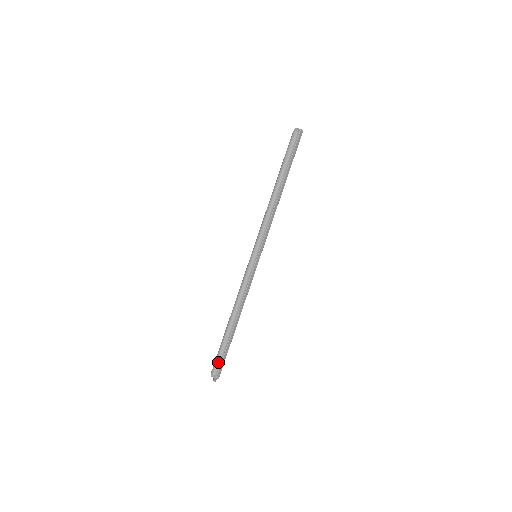
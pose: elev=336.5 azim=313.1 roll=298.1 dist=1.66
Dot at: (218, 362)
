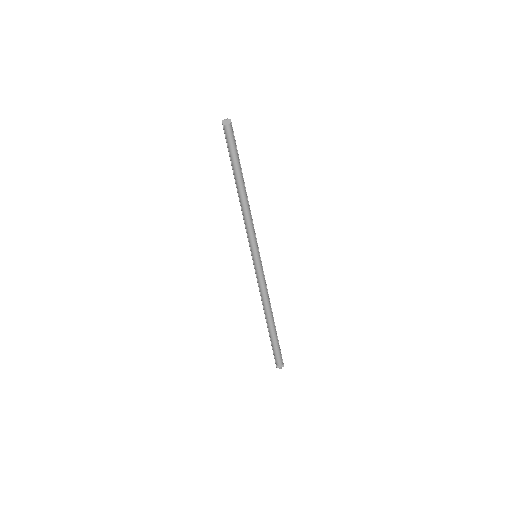
Dot at: (280, 354)
